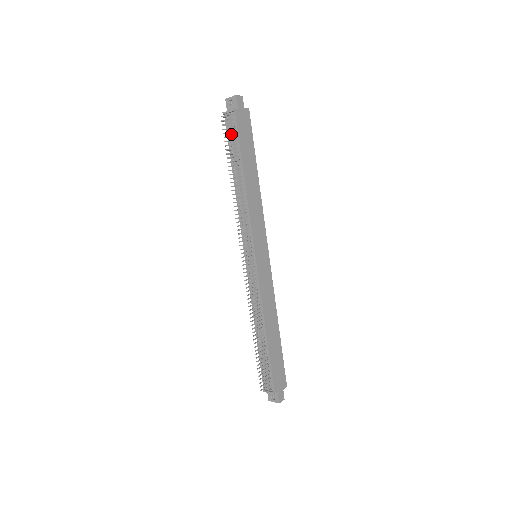
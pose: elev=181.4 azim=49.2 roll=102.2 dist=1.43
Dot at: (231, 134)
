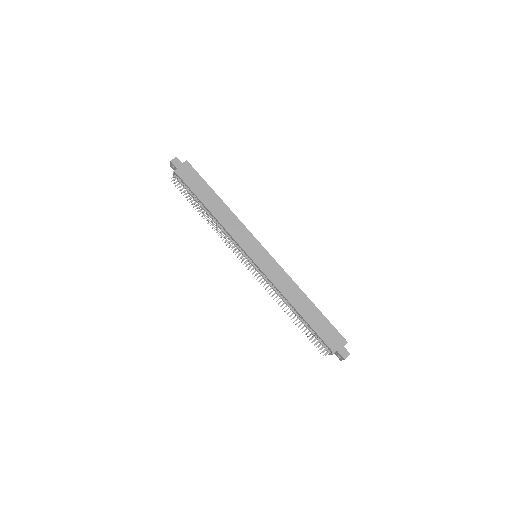
Dot at: (184, 187)
